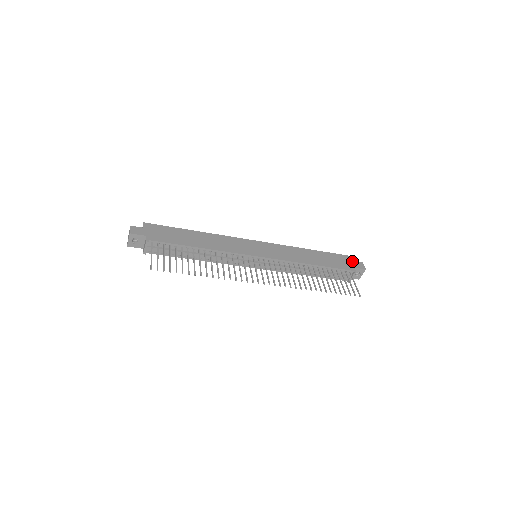
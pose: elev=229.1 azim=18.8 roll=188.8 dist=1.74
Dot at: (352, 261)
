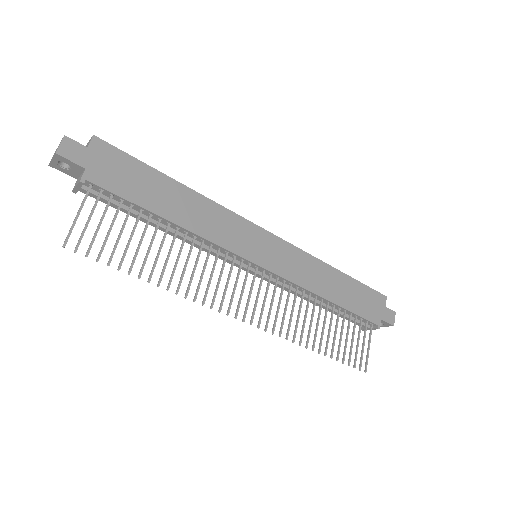
Dot at: (383, 306)
